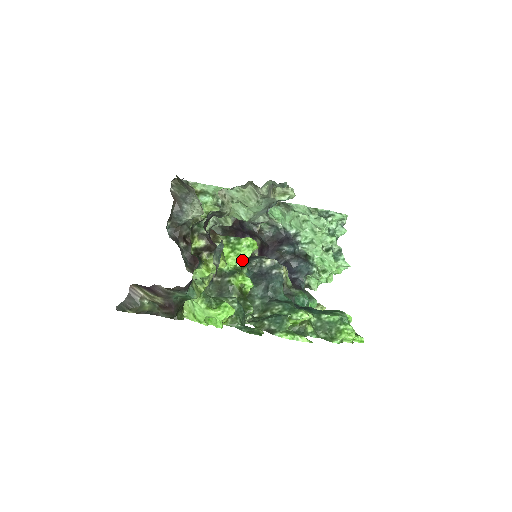
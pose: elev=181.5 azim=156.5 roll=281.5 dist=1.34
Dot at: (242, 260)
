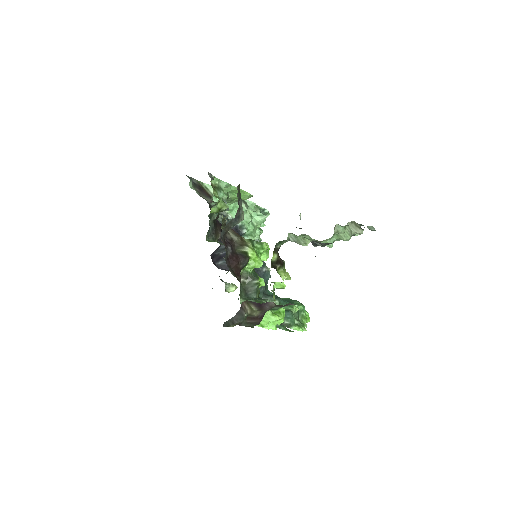
Dot at: occluded
